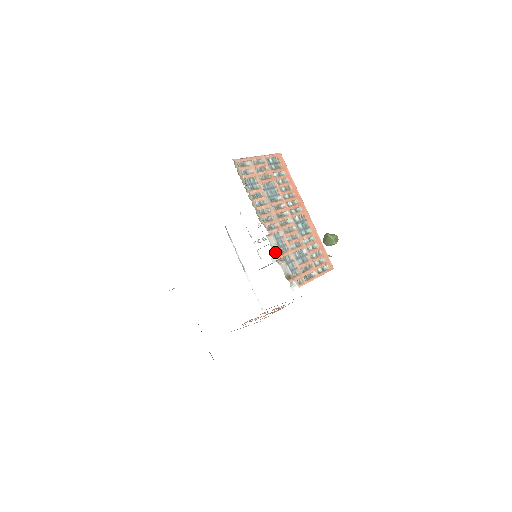
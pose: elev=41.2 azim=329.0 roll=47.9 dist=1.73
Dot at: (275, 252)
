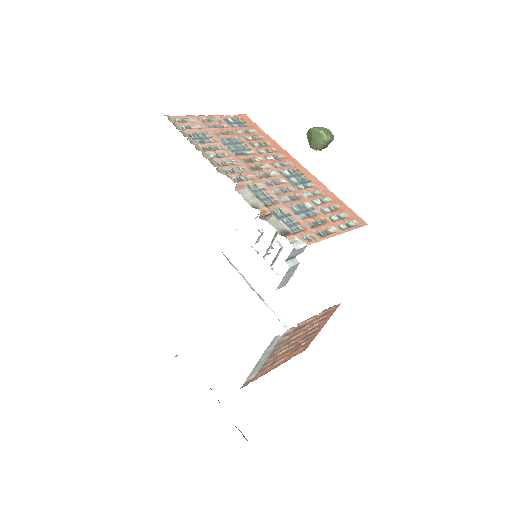
Dot at: (254, 206)
